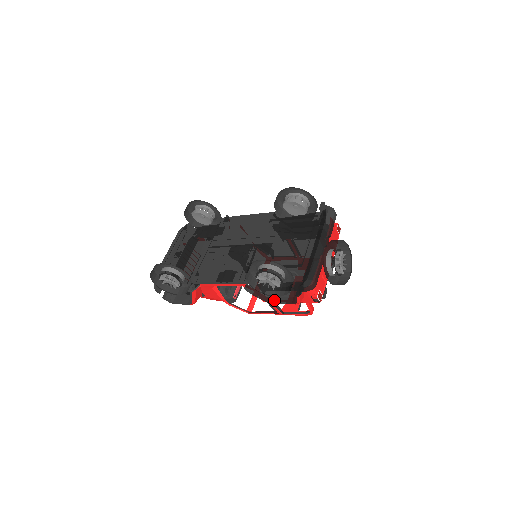
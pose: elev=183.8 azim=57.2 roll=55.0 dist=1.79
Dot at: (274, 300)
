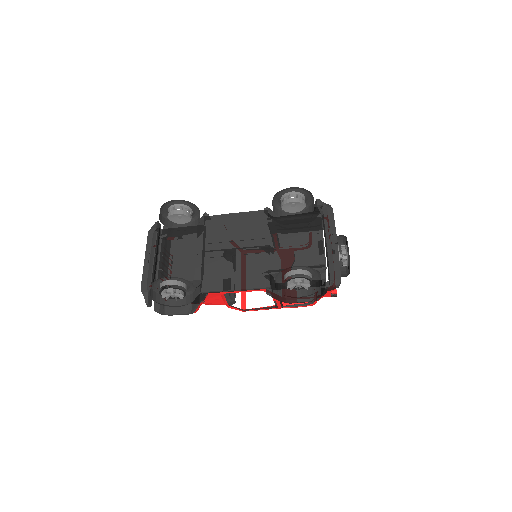
Dot at: (292, 300)
